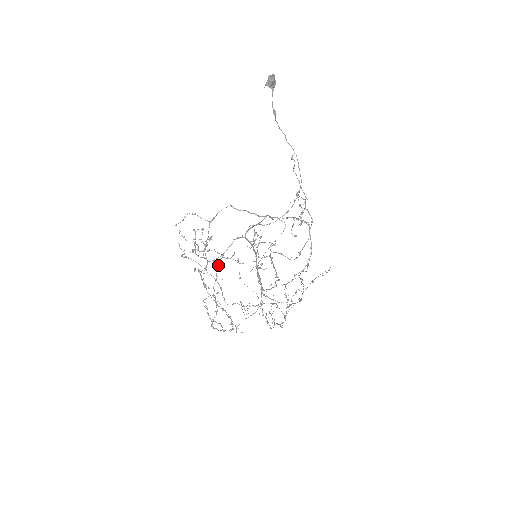
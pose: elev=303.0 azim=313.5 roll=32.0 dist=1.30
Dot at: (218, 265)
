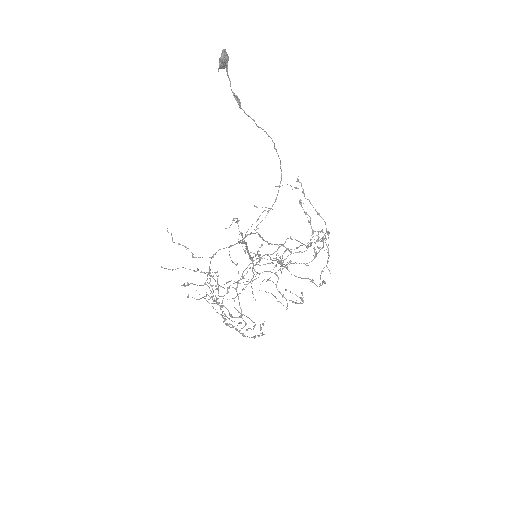
Dot at: (209, 267)
